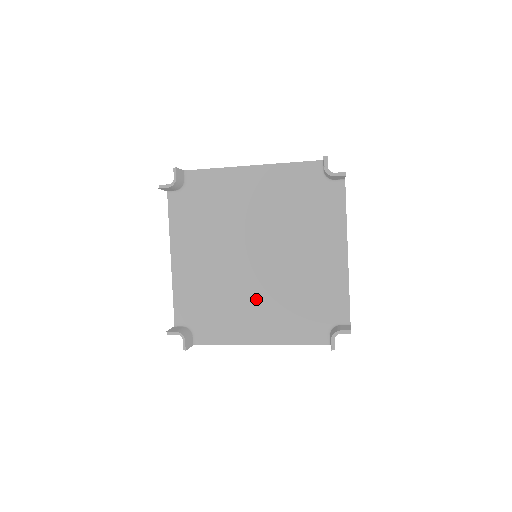
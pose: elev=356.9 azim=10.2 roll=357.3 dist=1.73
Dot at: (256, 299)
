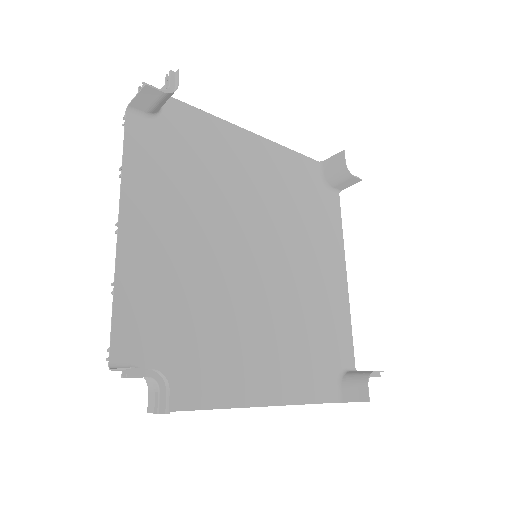
Dot at: (255, 325)
